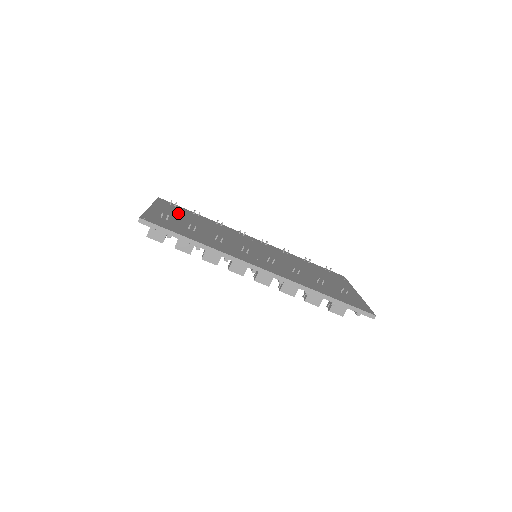
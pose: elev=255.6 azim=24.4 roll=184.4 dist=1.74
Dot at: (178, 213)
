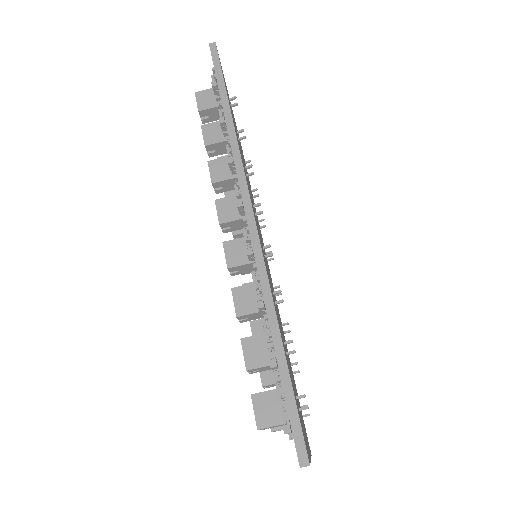
Dot at: occluded
